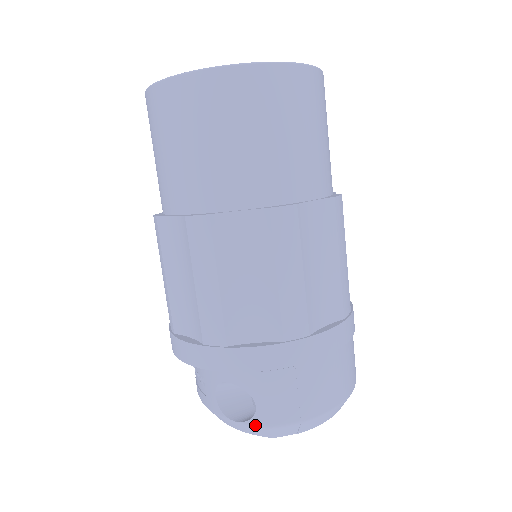
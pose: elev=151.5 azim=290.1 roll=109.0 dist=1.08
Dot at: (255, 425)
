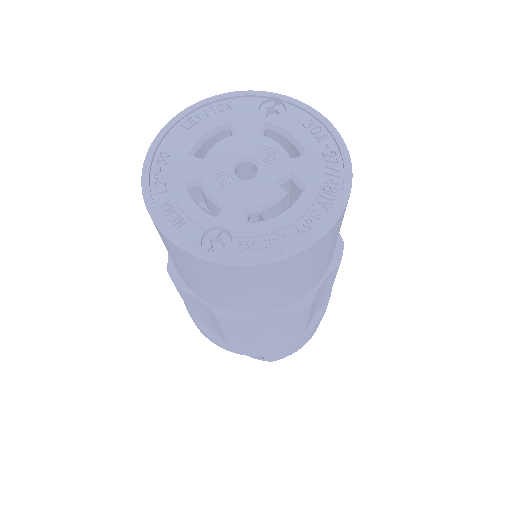
Dot at: (262, 360)
